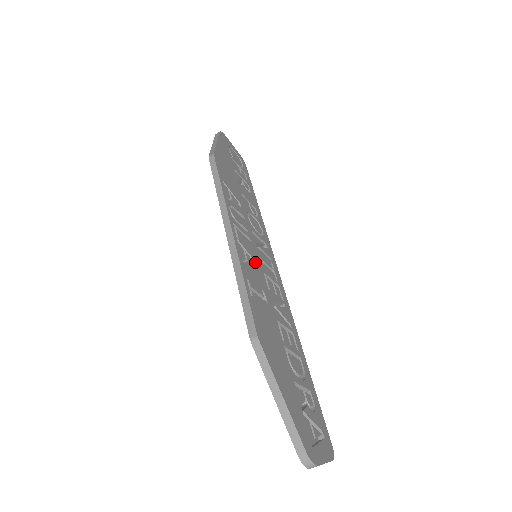
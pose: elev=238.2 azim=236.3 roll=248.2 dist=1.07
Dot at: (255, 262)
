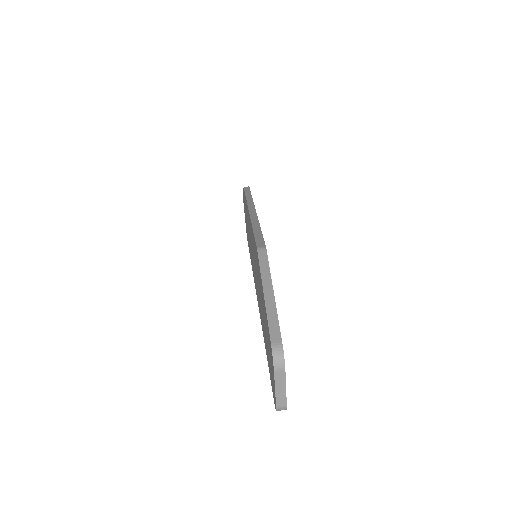
Dot at: occluded
